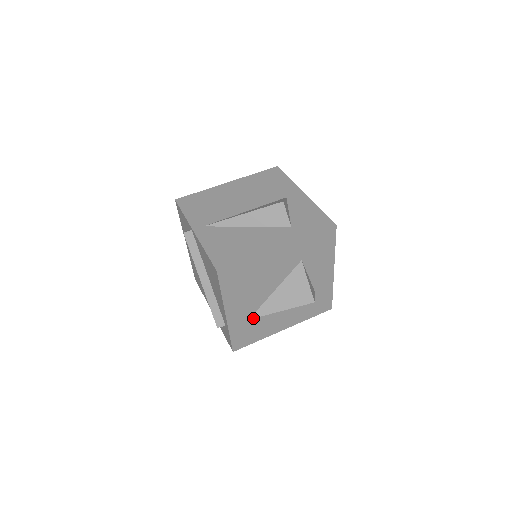
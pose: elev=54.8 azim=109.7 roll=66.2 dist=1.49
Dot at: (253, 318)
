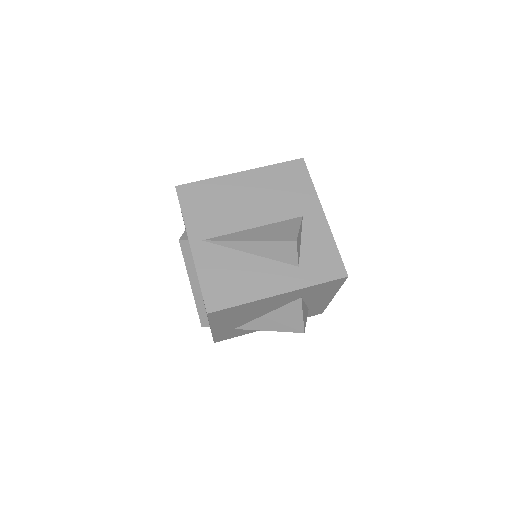
Dot at: (239, 327)
